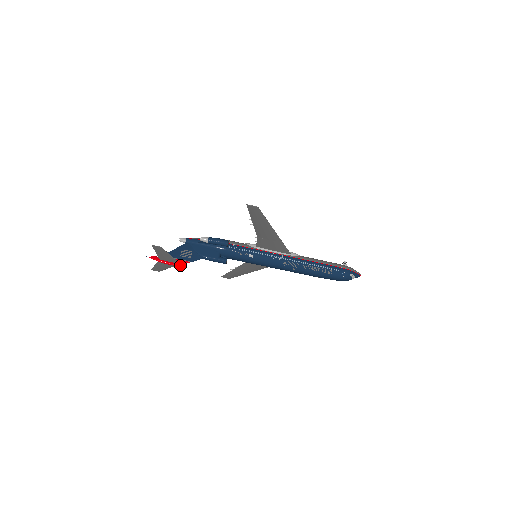
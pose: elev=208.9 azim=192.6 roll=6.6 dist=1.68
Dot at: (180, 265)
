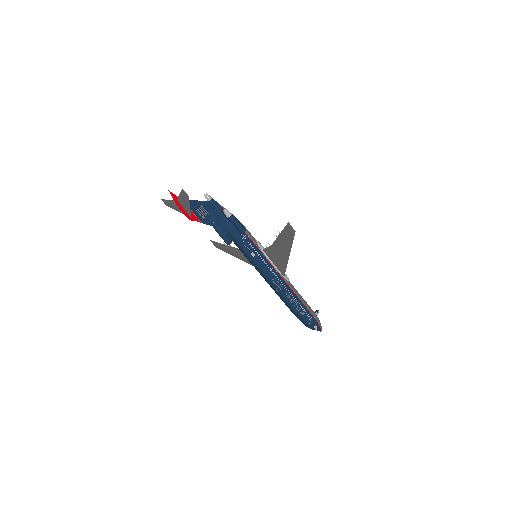
Dot at: (190, 219)
